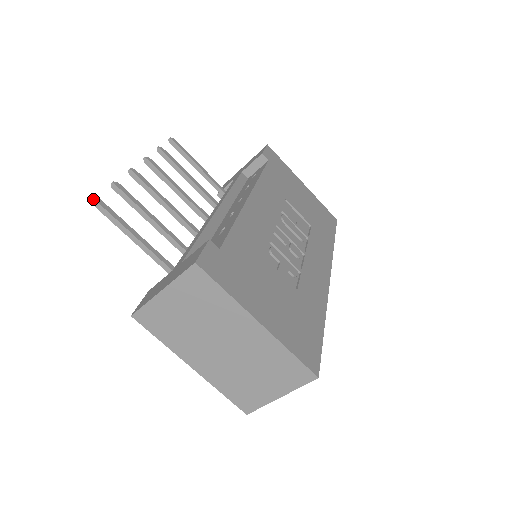
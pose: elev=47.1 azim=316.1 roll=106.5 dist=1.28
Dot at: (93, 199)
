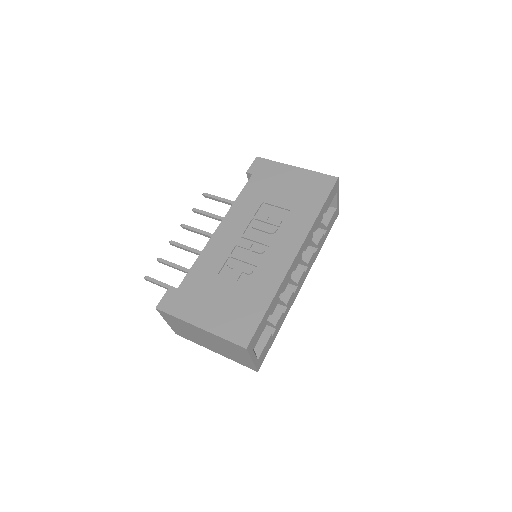
Dot at: (144, 278)
